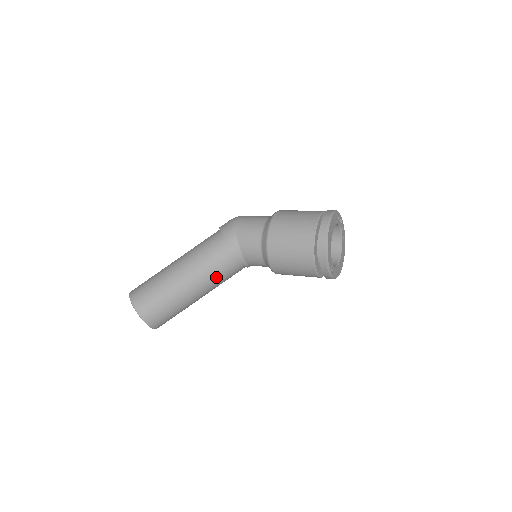
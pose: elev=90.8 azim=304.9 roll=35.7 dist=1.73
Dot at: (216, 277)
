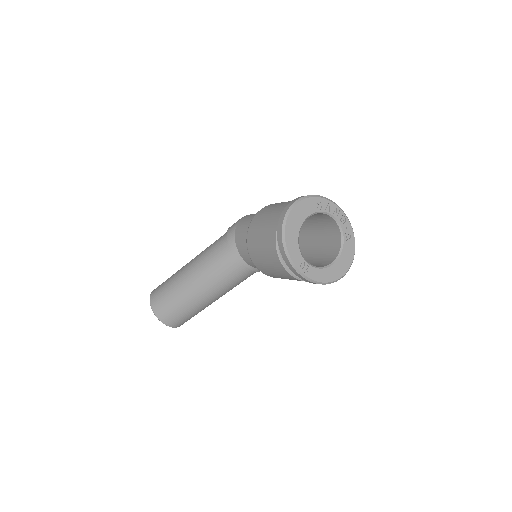
Dot at: (217, 276)
